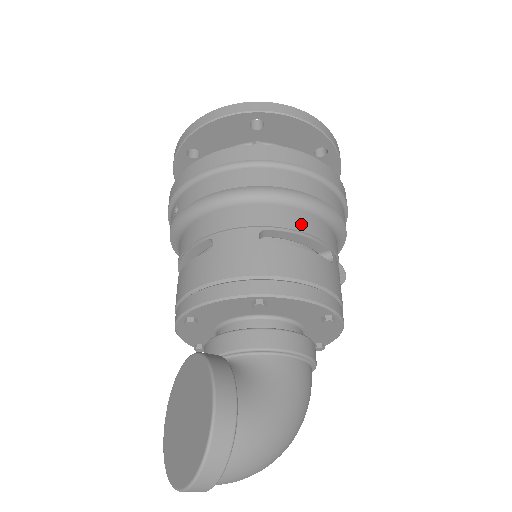
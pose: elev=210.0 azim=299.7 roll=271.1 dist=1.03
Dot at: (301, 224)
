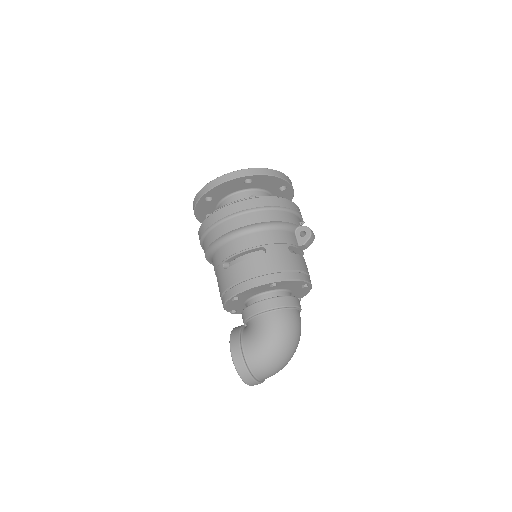
Dot at: (237, 248)
